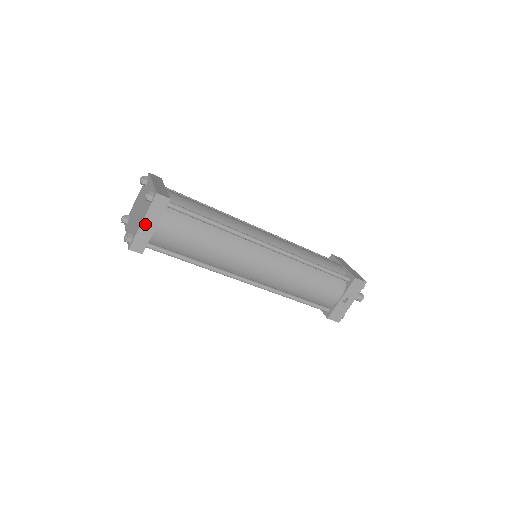
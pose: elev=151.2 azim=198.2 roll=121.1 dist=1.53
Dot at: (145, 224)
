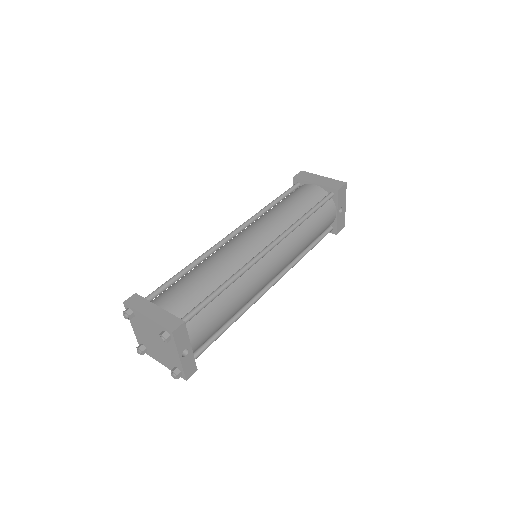
Dot at: occluded
